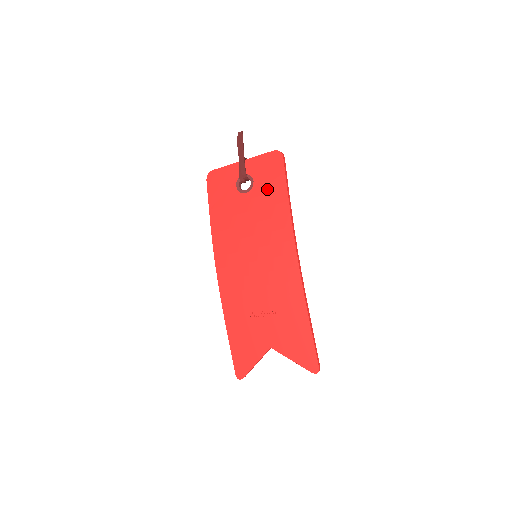
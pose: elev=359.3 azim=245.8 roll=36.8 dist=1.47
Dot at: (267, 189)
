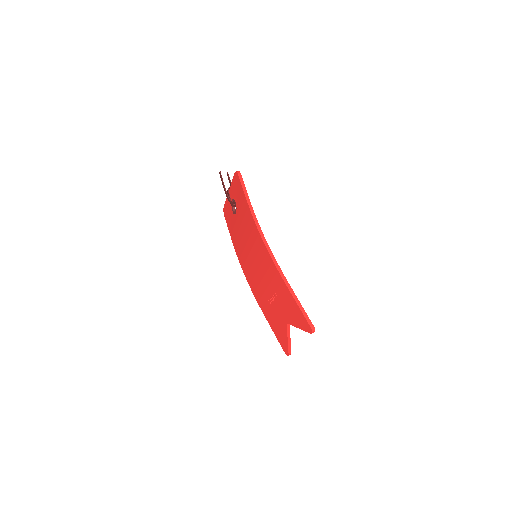
Dot at: (240, 204)
